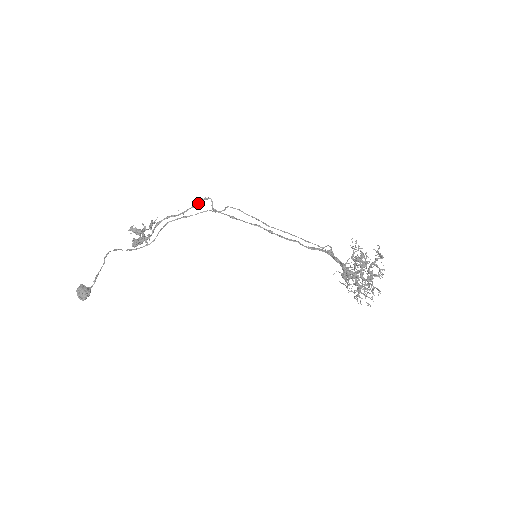
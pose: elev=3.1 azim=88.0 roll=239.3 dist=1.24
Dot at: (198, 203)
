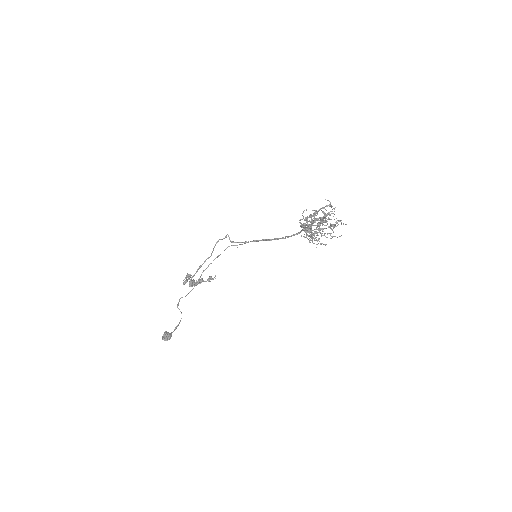
Dot at: occluded
